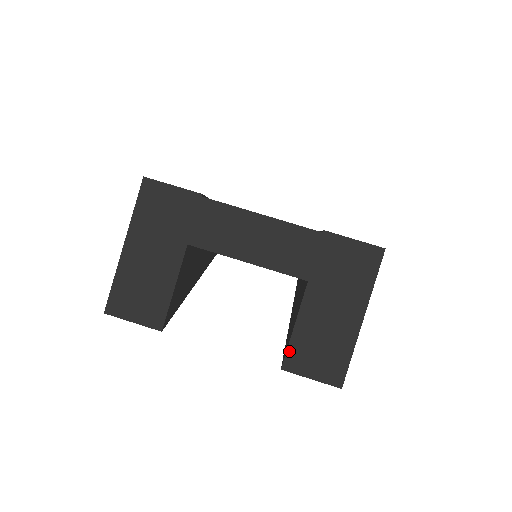
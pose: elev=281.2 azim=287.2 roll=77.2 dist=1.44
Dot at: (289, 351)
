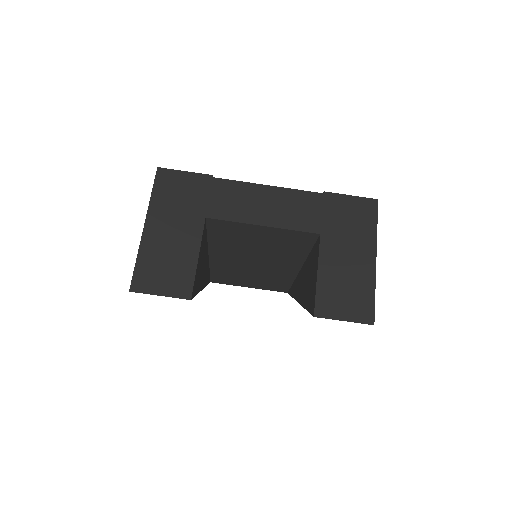
Dot at: (317, 298)
